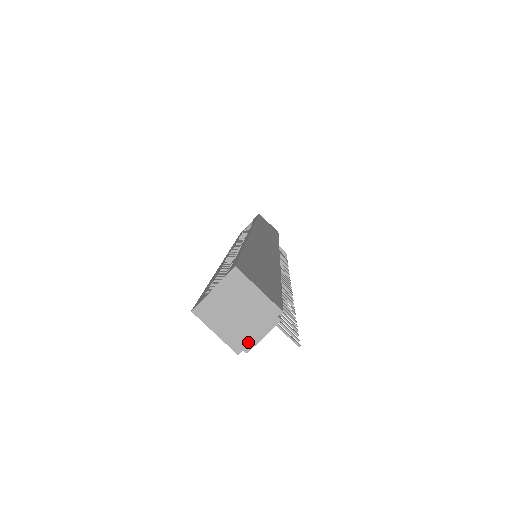
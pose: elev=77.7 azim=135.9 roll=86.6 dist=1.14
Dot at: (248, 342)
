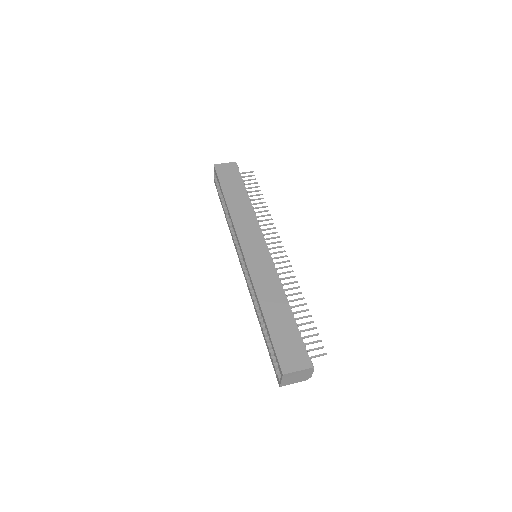
Dot at: (308, 377)
